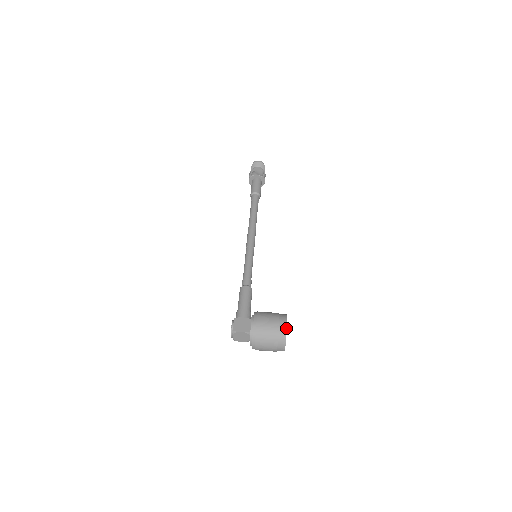
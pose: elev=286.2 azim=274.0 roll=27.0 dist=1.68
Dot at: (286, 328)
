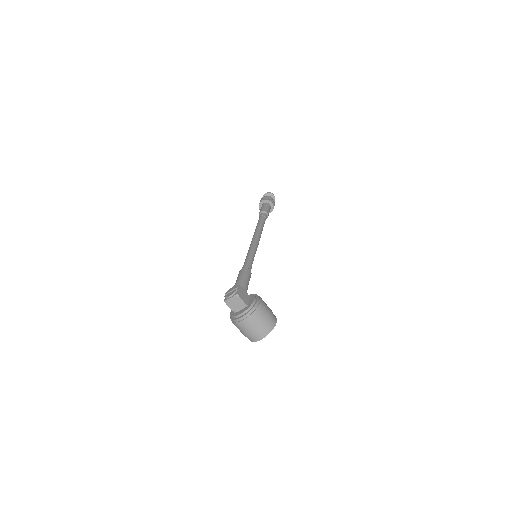
Dot at: (275, 325)
